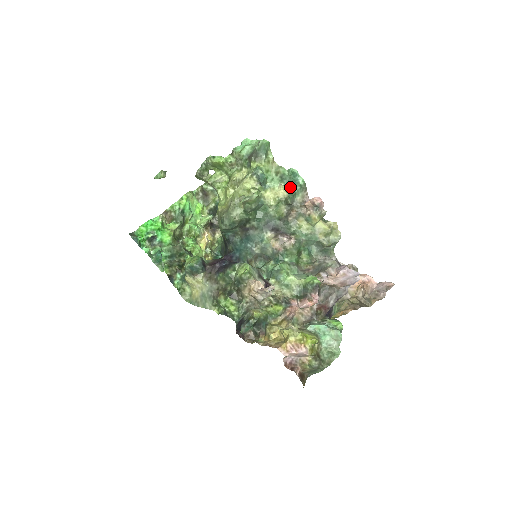
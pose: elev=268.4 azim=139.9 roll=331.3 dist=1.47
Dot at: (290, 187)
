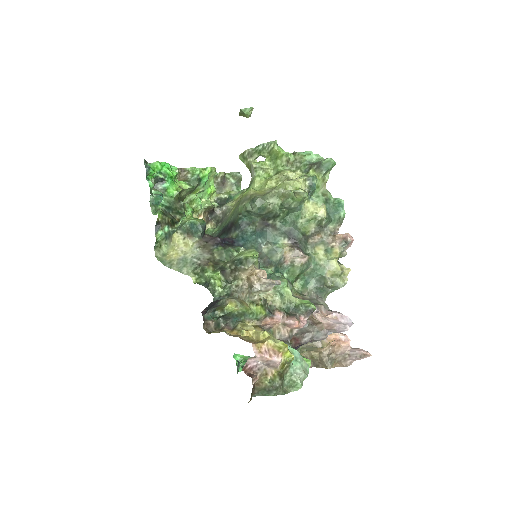
Dot at: (329, 213)
